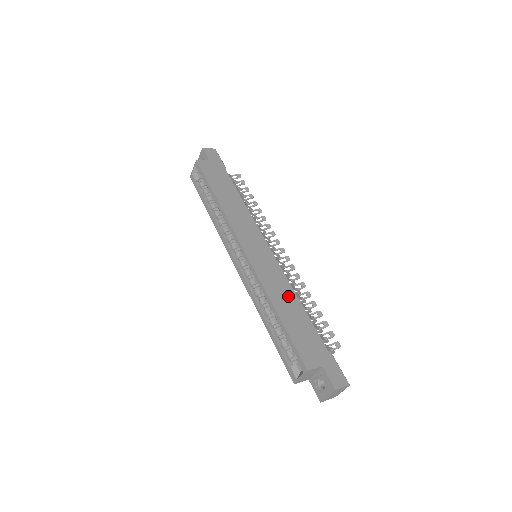
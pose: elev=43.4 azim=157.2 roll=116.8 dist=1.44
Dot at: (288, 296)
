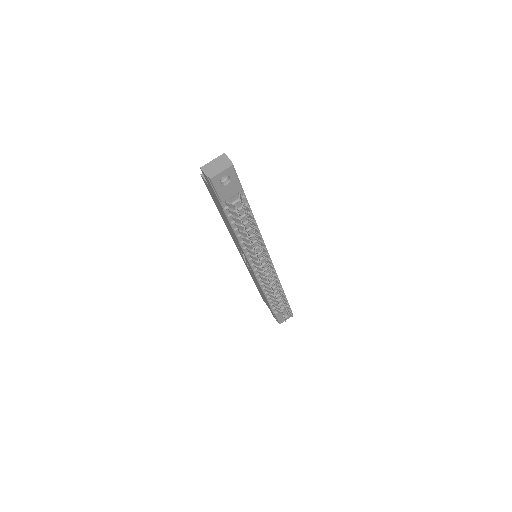
Dot at: occluded
